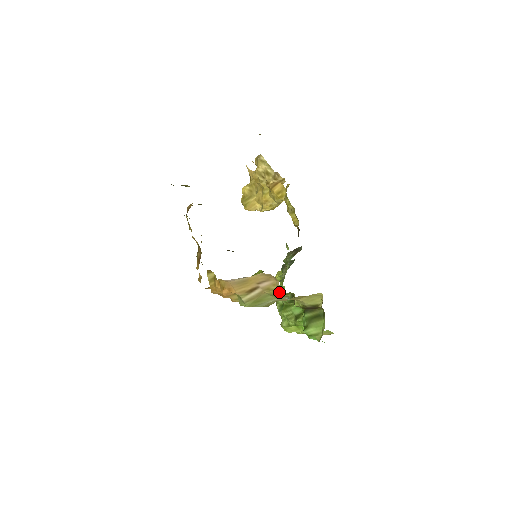
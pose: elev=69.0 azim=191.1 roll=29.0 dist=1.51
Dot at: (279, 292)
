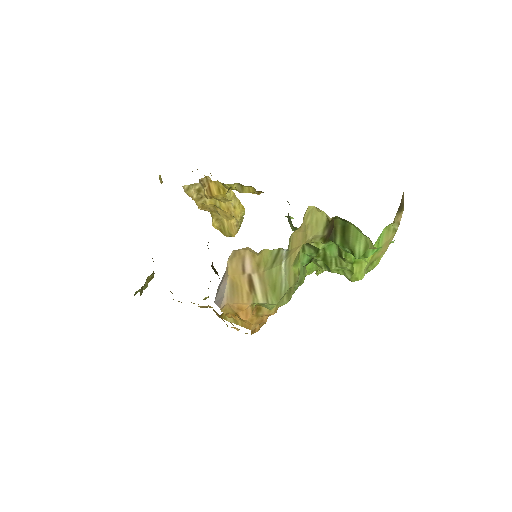
Dot at: (268, 255)
